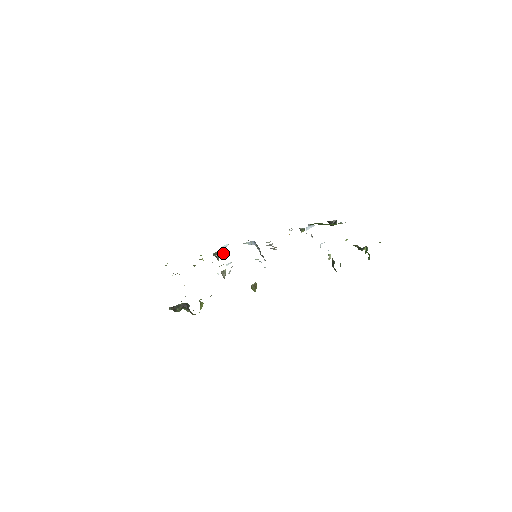
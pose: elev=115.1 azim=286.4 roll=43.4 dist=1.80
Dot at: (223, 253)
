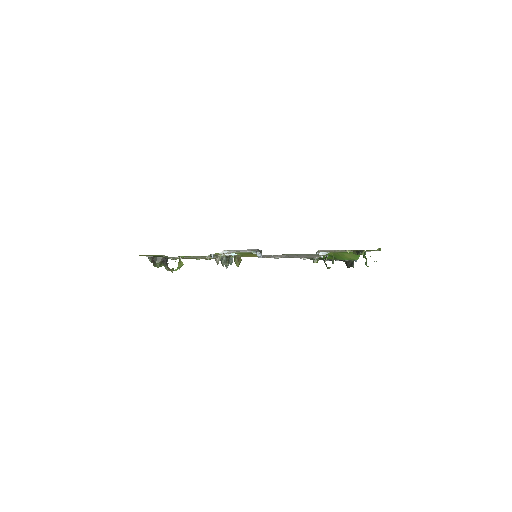
Dot at: (230, 263)
